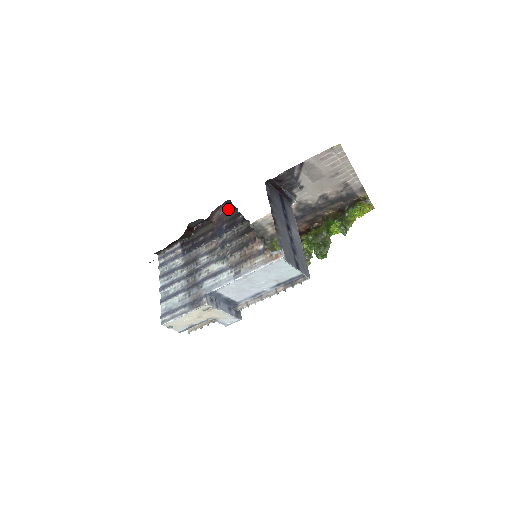
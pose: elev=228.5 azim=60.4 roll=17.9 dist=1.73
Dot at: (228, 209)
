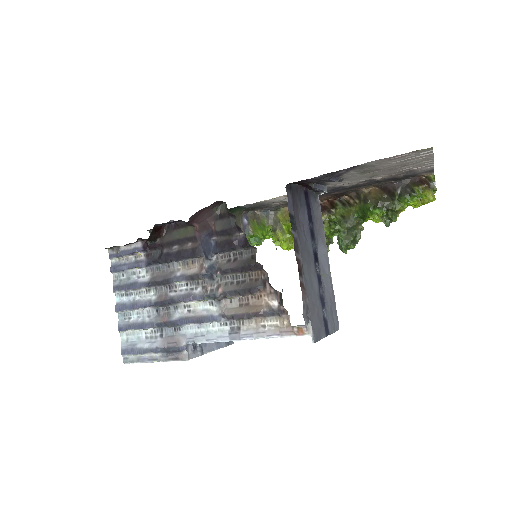
Dot at: (219, 211)
